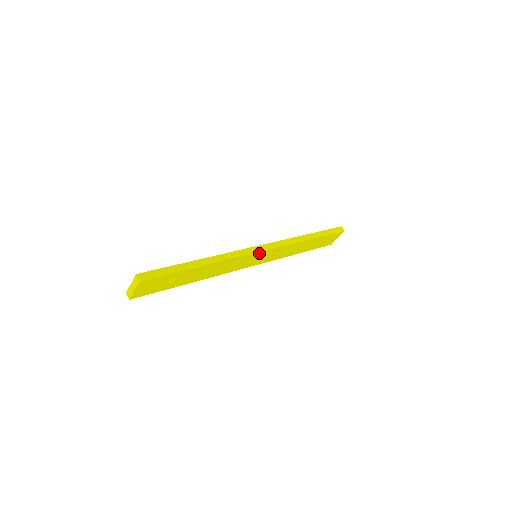
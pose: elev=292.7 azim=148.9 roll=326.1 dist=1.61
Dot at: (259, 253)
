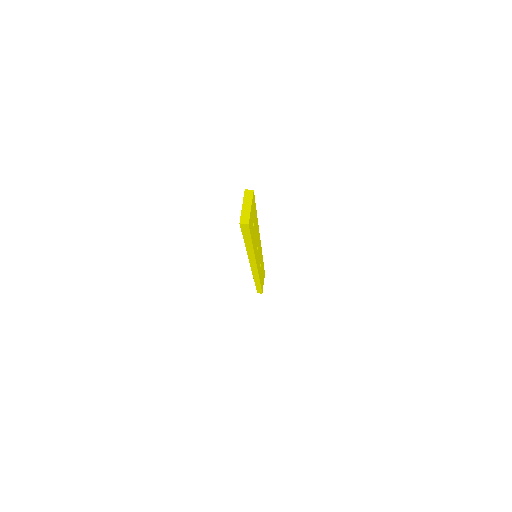
Dot at: (260, 246)
